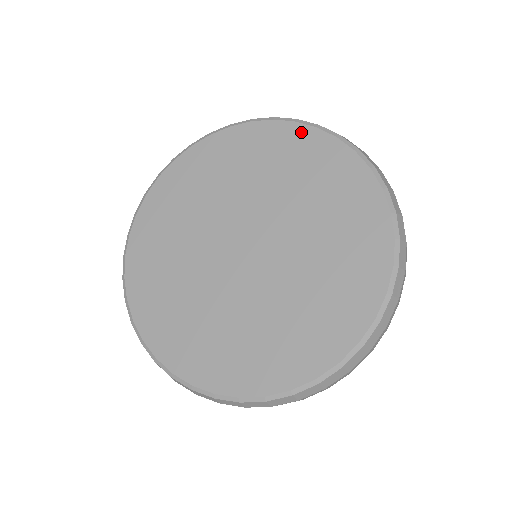
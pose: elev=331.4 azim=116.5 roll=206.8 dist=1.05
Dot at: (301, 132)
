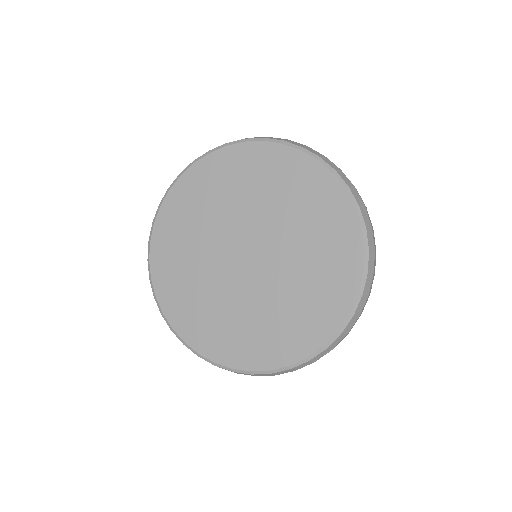
Dot at: (252, 149)
